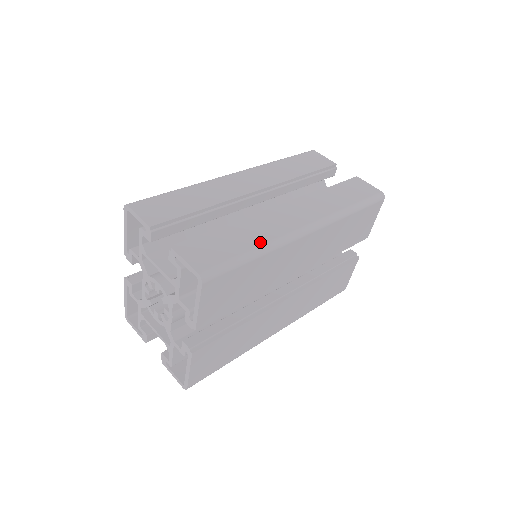
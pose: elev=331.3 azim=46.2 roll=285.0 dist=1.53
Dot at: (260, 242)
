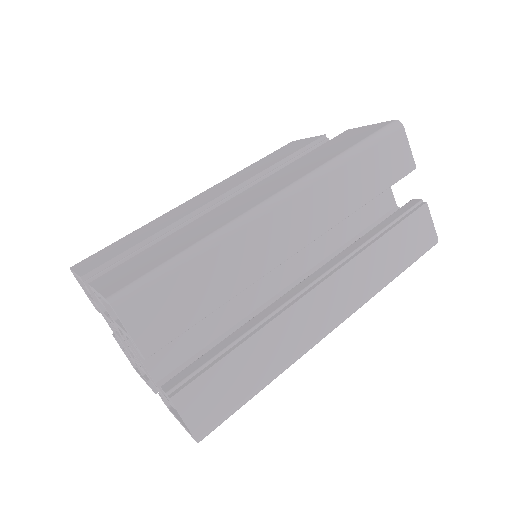
Dot at: (276, 369)
